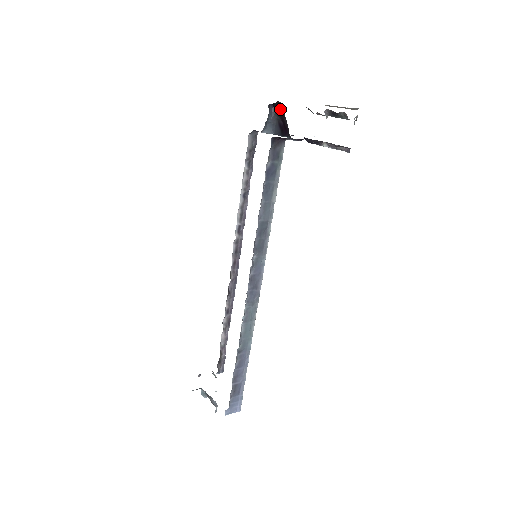
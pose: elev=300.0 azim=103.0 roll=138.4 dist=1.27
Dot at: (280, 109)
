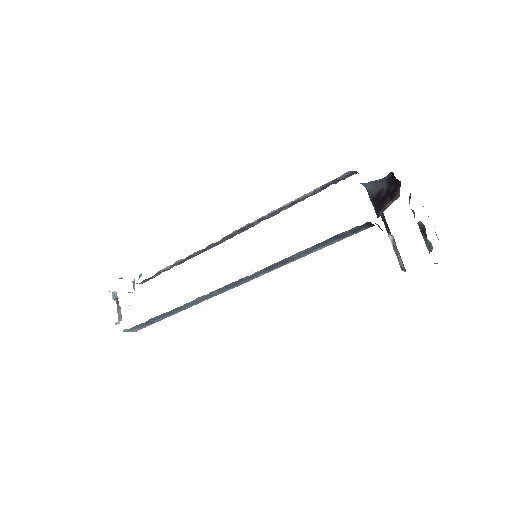
Dot at: (395, 187)
